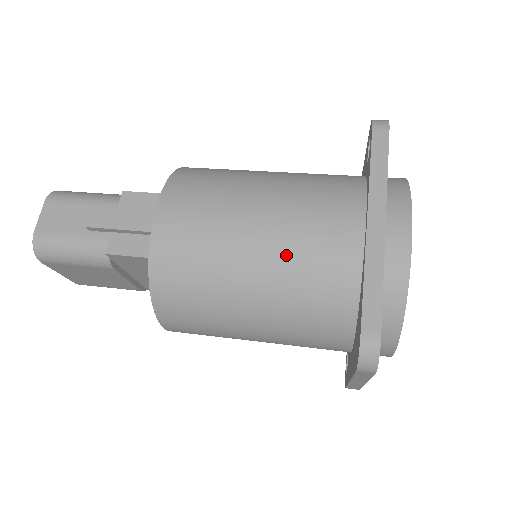
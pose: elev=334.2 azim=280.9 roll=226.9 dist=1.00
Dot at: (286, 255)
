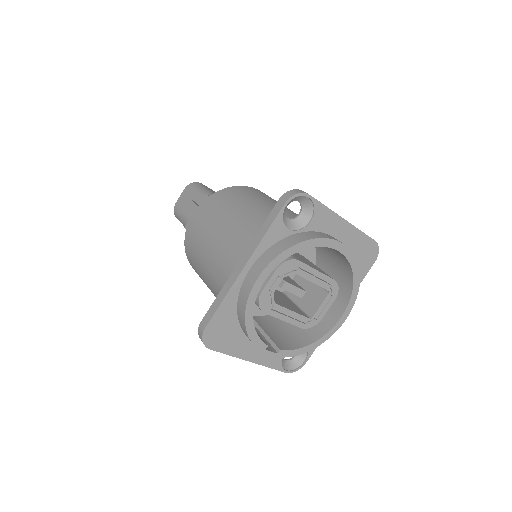
Dot at: (215, 263)
